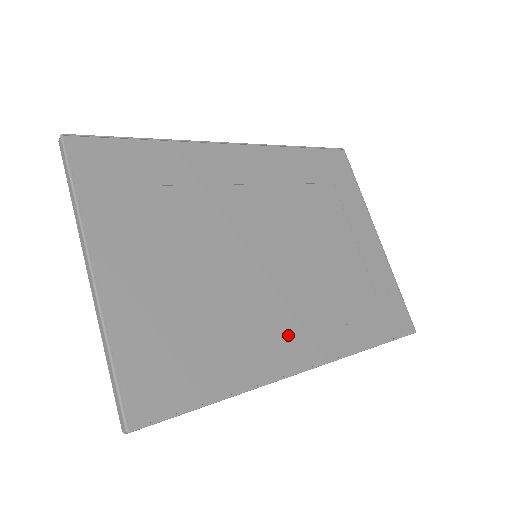
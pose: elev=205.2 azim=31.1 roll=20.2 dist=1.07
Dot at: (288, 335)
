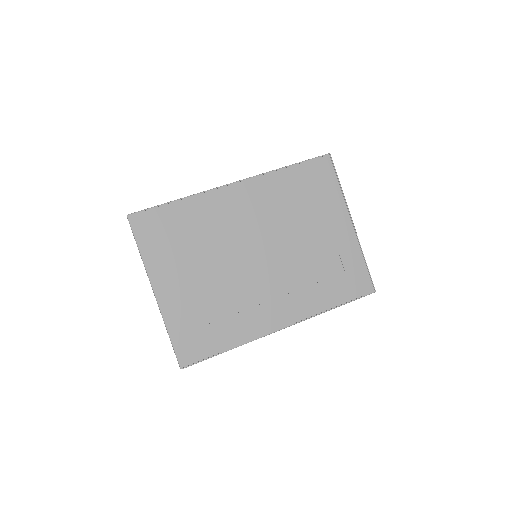
Dot at: (272, 309)
